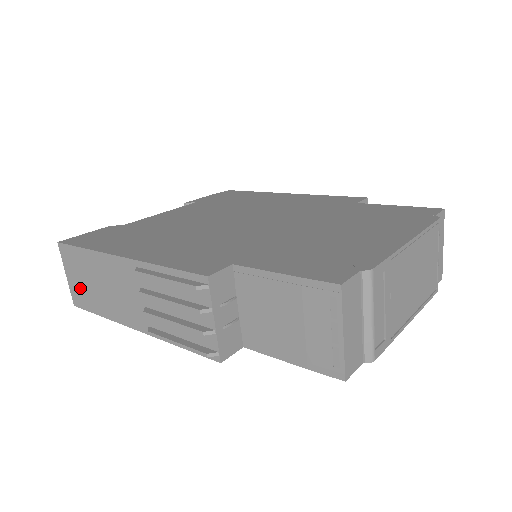
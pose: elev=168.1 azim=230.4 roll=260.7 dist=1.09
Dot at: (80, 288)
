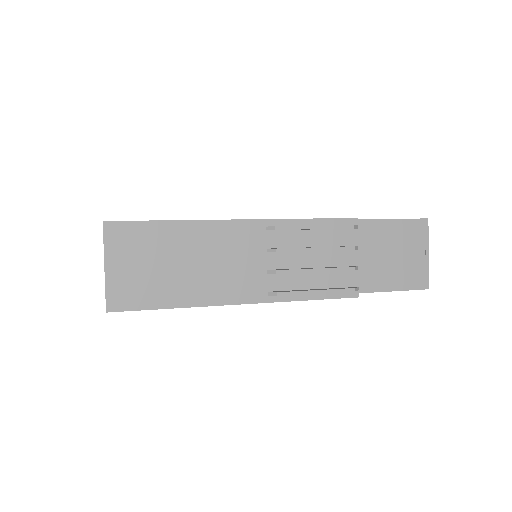
Dot at: (137, 279)
